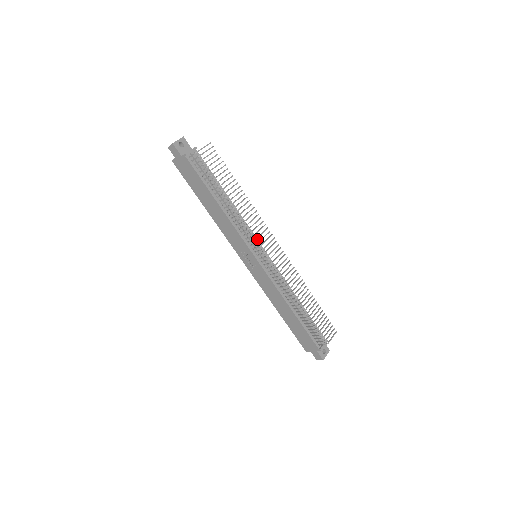
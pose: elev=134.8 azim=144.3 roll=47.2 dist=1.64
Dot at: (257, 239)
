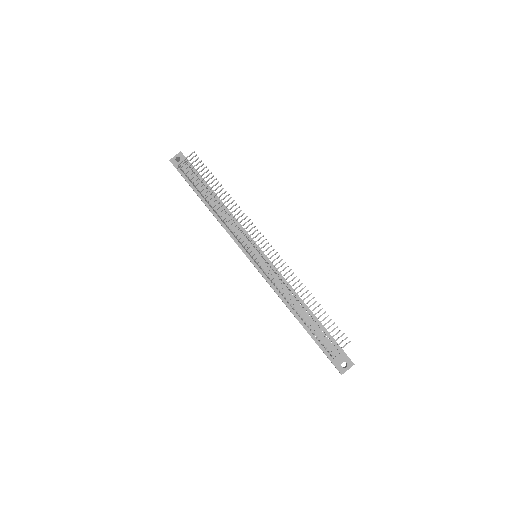
Dot at: occluded
